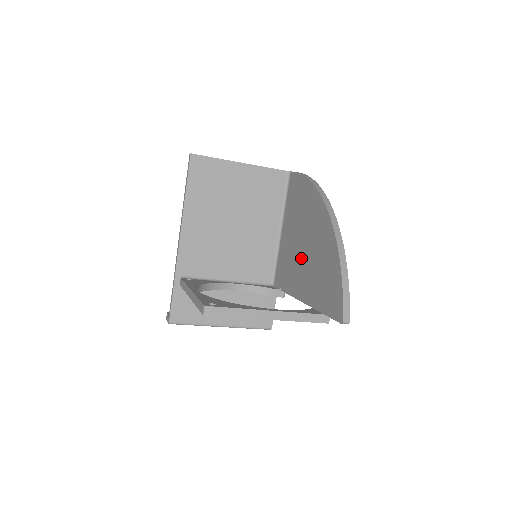
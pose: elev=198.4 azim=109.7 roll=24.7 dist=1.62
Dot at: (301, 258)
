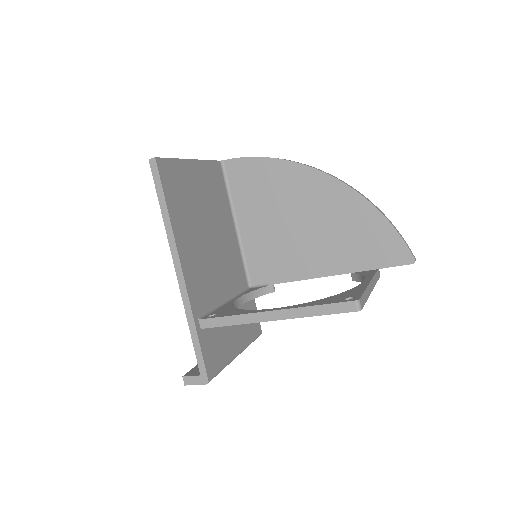
Dot at: (302, 237)
